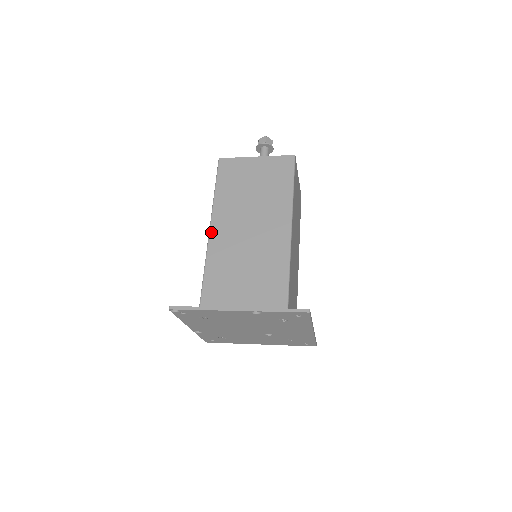
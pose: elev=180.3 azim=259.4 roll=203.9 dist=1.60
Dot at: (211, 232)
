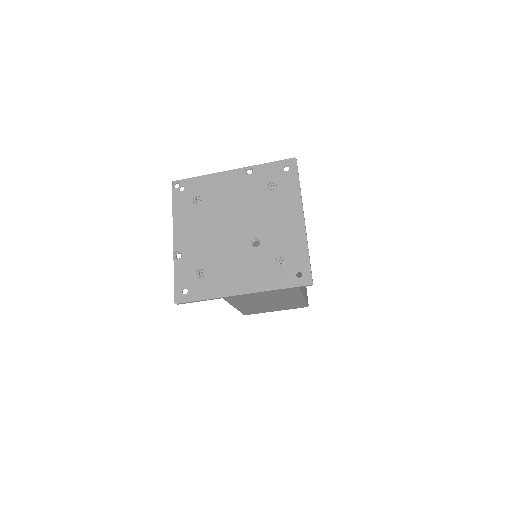
Dot at: occluded
